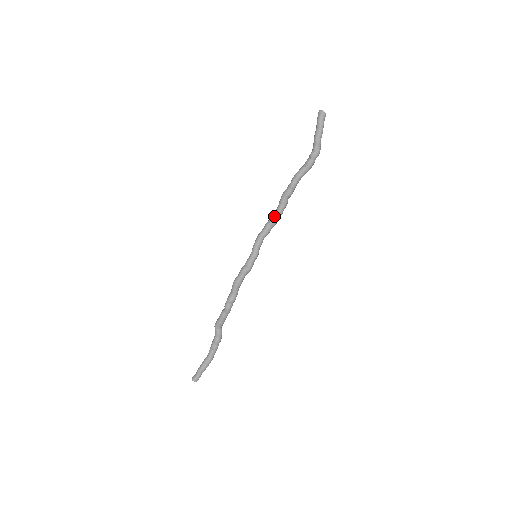
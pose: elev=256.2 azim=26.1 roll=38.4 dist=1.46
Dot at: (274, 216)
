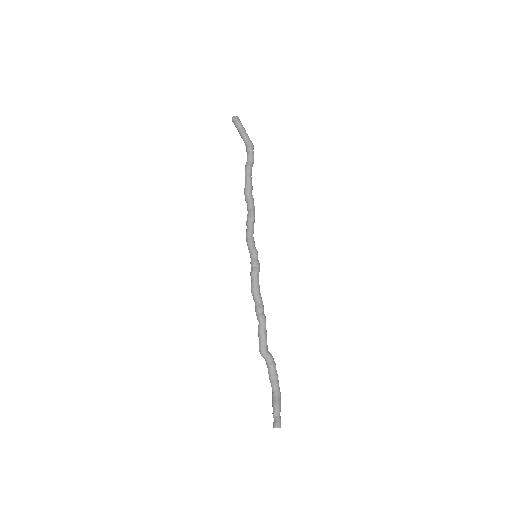
Dot at: (249, 212)
